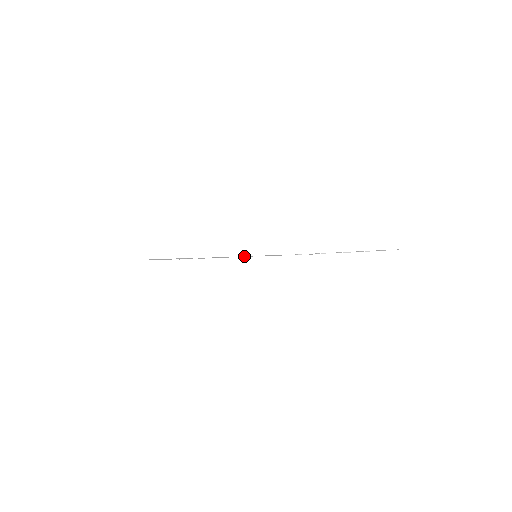
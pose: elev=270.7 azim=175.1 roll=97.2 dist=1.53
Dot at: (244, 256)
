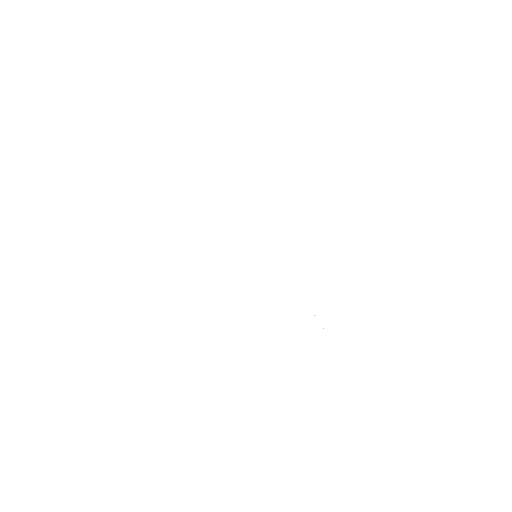
Dot at: occluded
